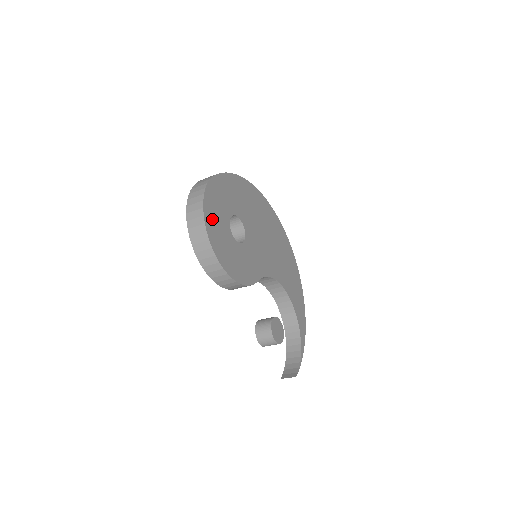
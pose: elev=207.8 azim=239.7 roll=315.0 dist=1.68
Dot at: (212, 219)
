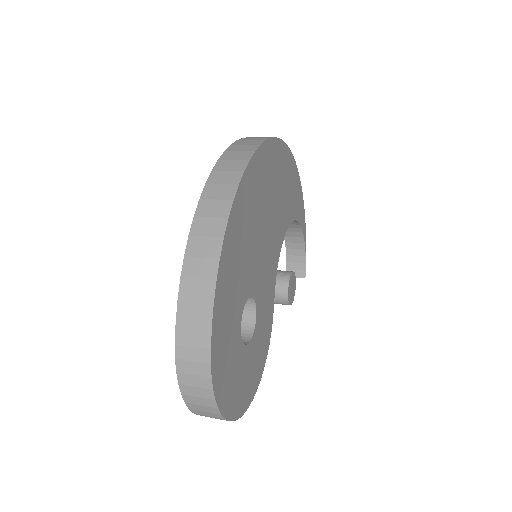
Dot at: (234, 397)
